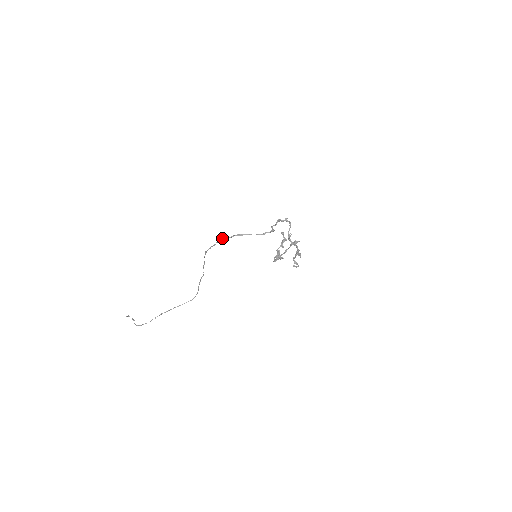
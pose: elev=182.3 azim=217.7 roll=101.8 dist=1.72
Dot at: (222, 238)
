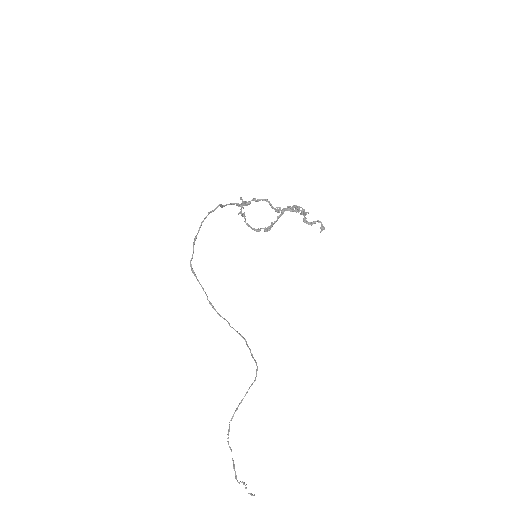
Dot at: (190, 265)
